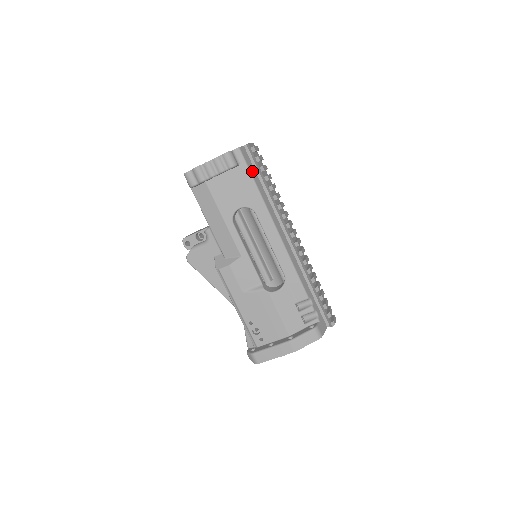
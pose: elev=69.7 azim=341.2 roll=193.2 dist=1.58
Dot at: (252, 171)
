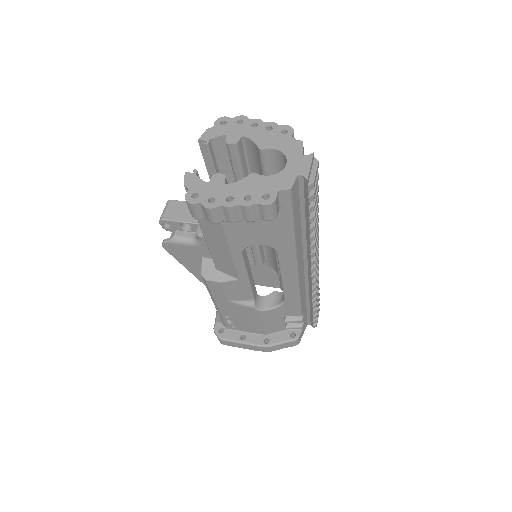
Dot at: (296, 212)
